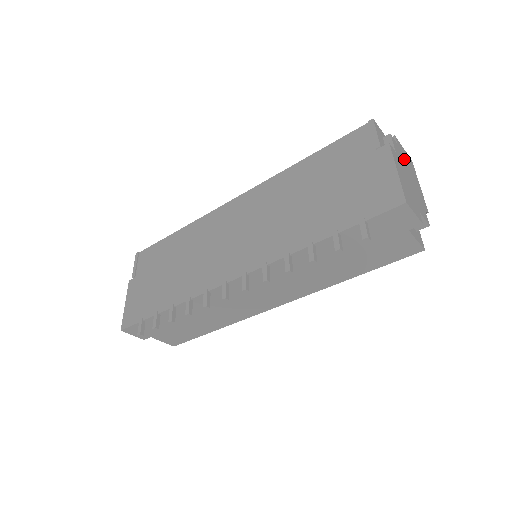
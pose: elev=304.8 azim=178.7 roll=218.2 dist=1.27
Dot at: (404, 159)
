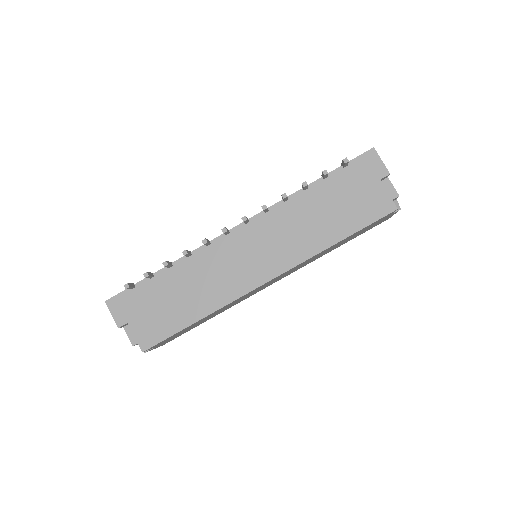
Dot at: occluded
